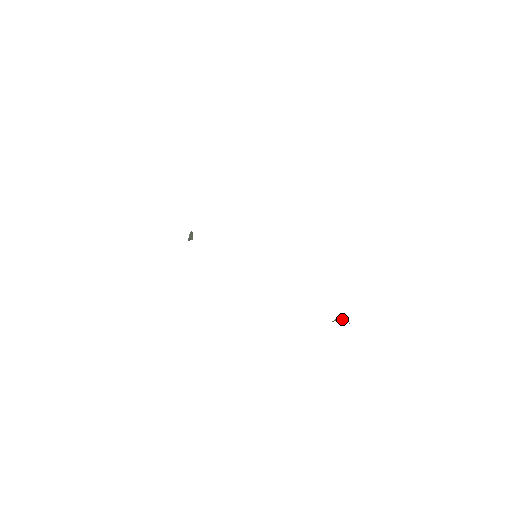
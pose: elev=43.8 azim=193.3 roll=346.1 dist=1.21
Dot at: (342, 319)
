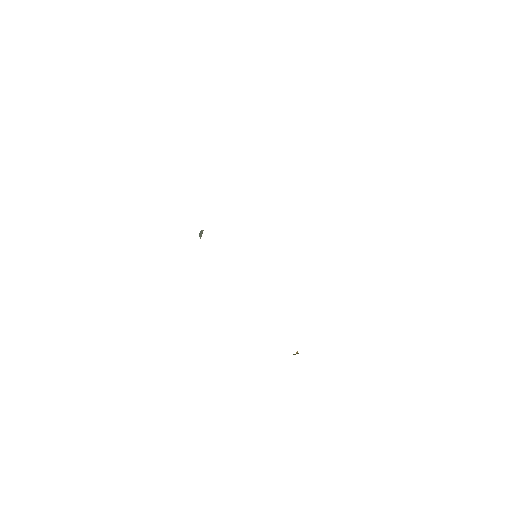
Dot at: occluded
